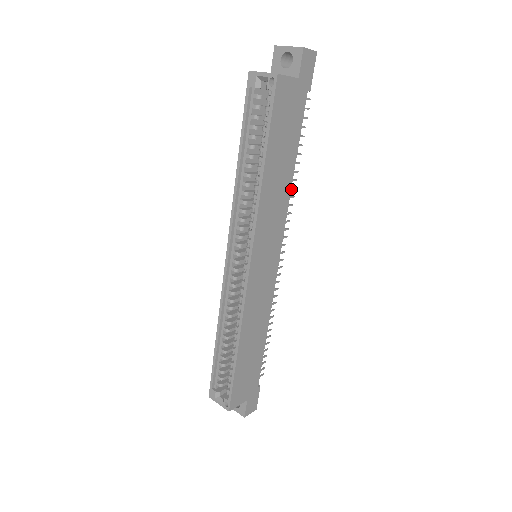
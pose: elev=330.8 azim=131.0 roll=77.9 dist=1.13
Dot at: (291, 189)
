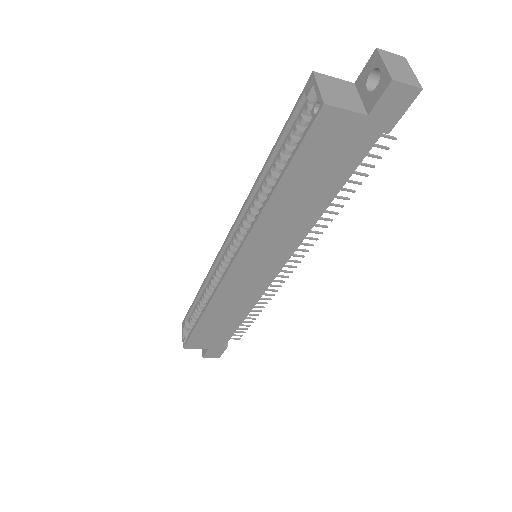
Dot at: (324, 219)
